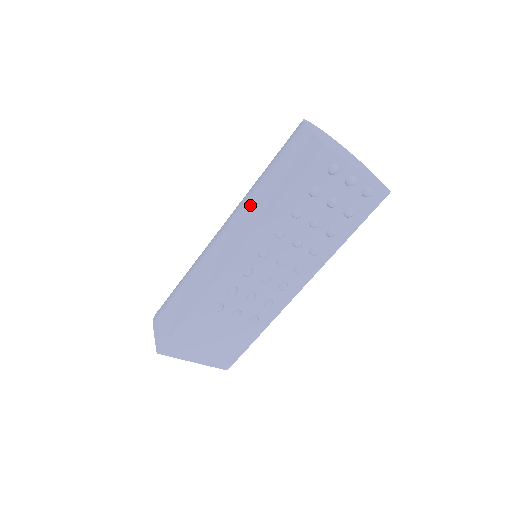
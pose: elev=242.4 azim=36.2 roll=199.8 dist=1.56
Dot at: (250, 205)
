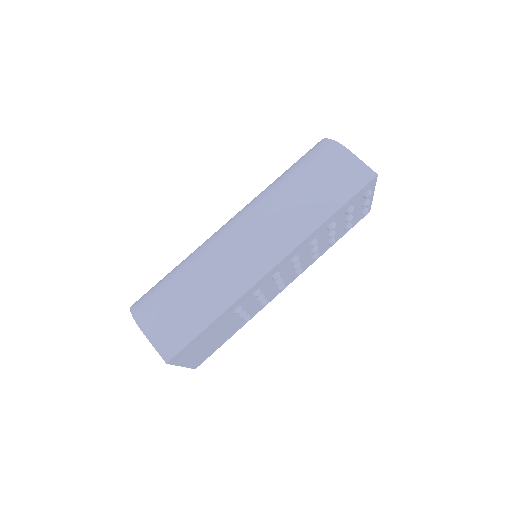
Dot at: (288, 212)
